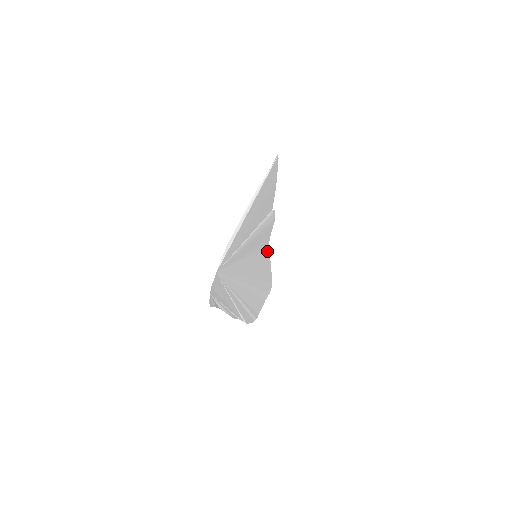
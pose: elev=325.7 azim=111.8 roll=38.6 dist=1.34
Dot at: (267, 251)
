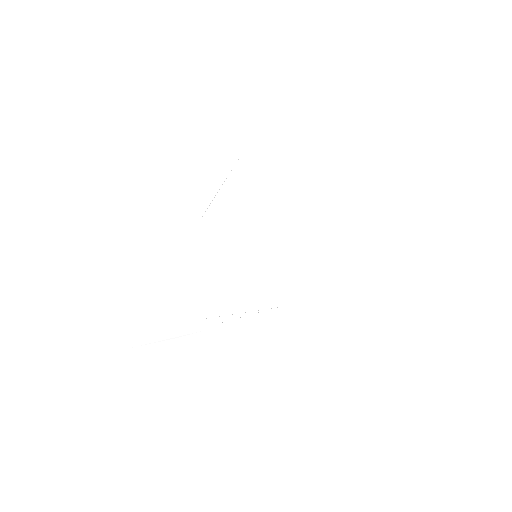
Dot at: (312, 220)
